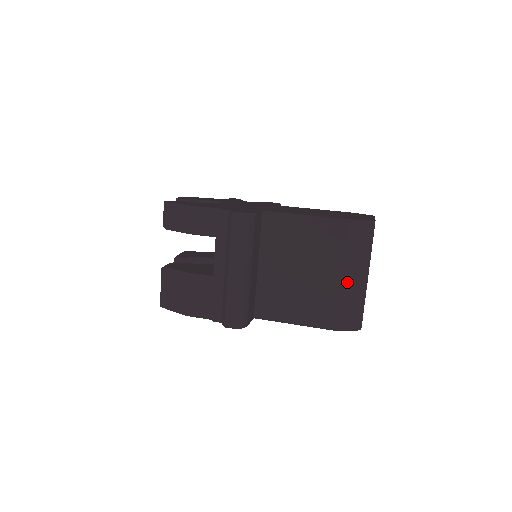
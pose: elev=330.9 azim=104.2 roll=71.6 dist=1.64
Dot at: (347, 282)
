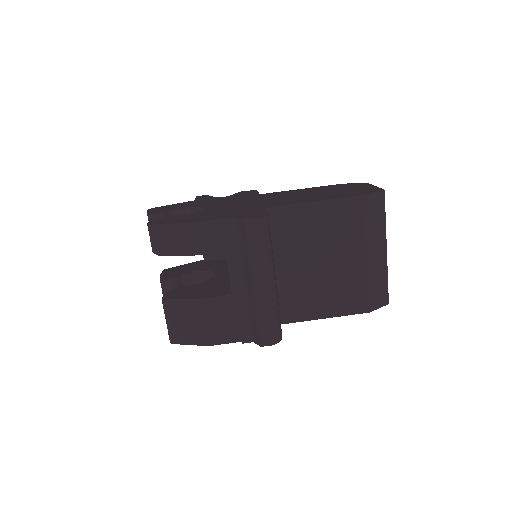
Dot at: (370, 261)
